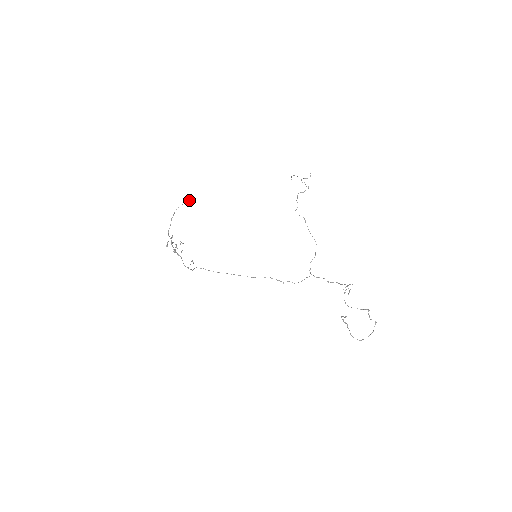
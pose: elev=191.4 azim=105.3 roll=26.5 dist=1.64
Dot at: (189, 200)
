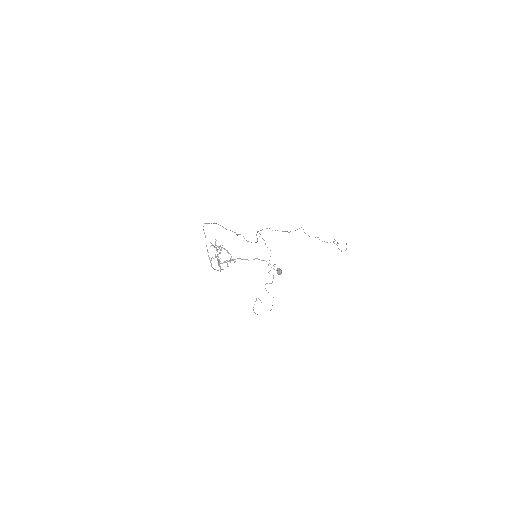
Dot at: occluded
